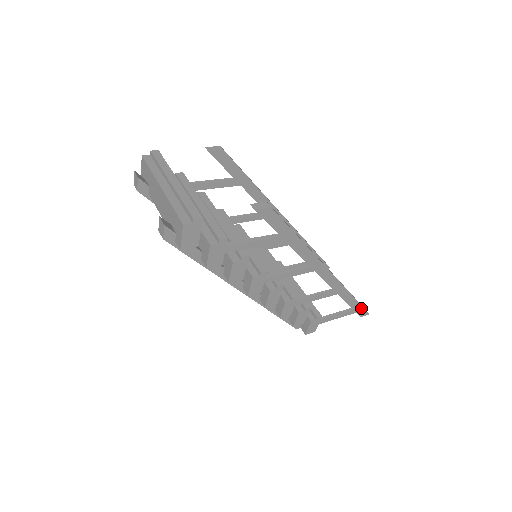
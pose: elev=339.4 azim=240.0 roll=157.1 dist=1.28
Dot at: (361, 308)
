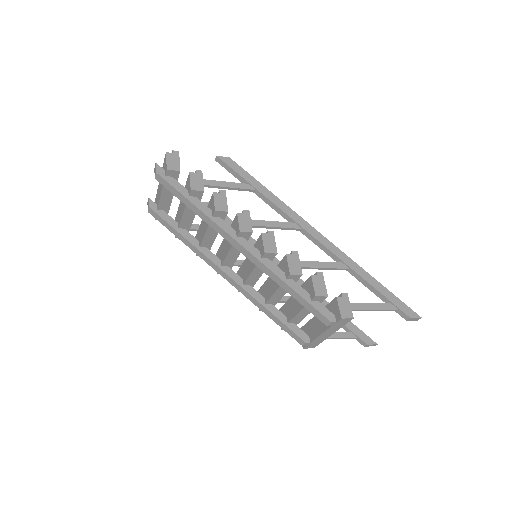
Dot at: (399, 302)
